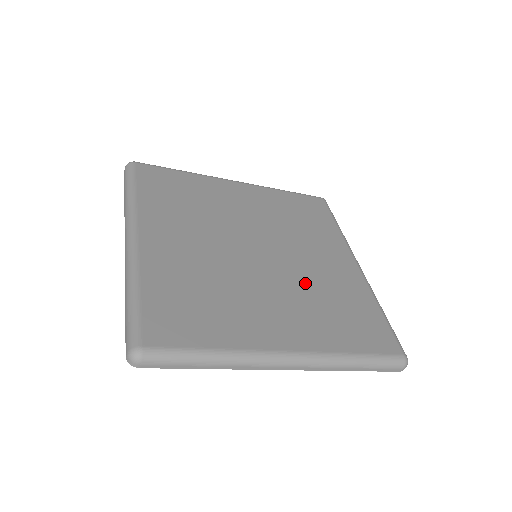
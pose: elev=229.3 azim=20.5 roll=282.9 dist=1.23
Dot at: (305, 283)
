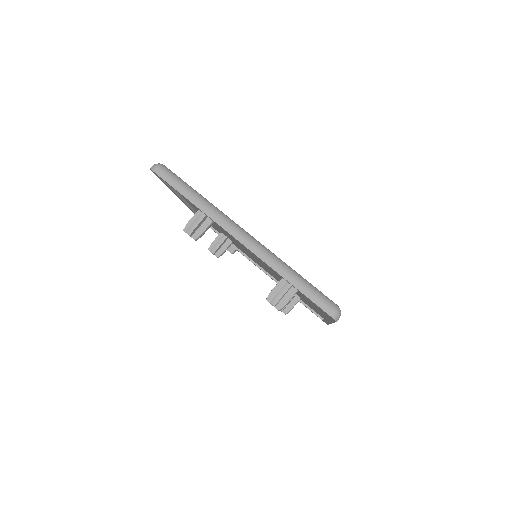
Dot at: occluded
